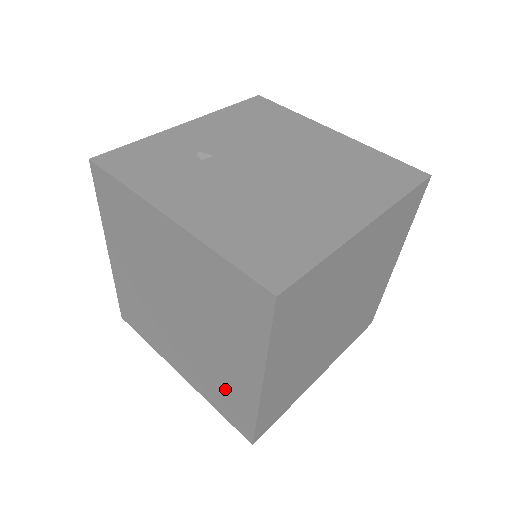
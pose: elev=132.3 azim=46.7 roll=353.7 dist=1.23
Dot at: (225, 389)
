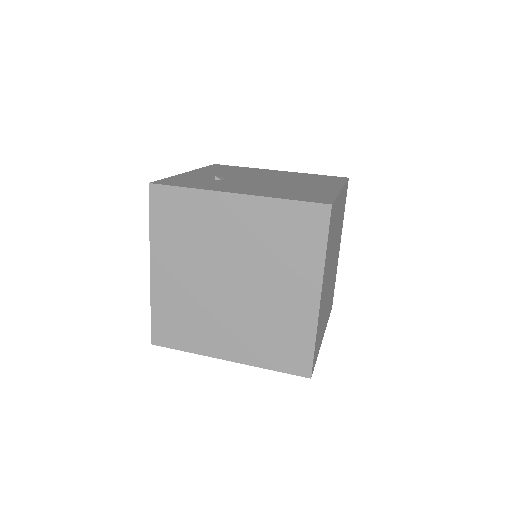
Dot at: (282, 333)
